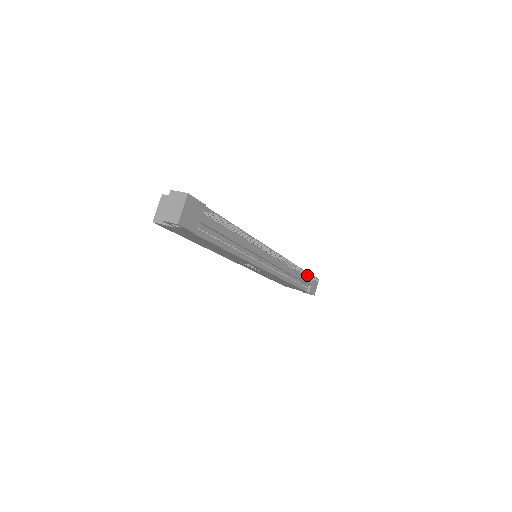
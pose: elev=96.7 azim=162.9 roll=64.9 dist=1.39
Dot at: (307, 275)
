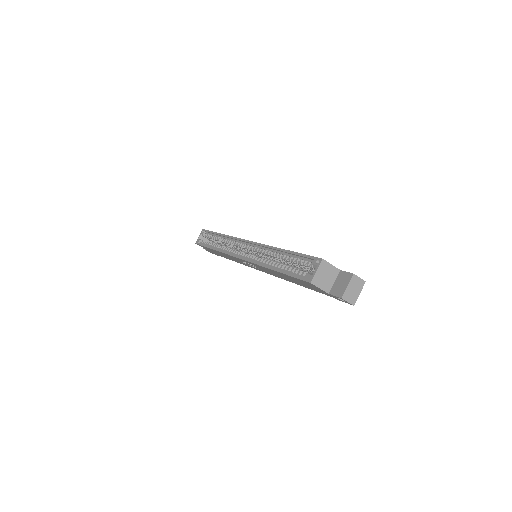
Dot at: occluded
